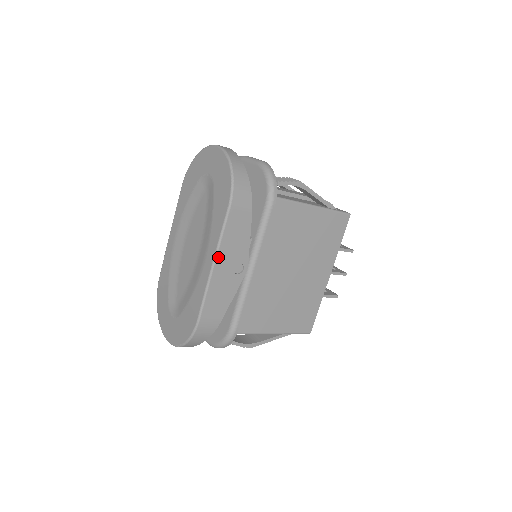
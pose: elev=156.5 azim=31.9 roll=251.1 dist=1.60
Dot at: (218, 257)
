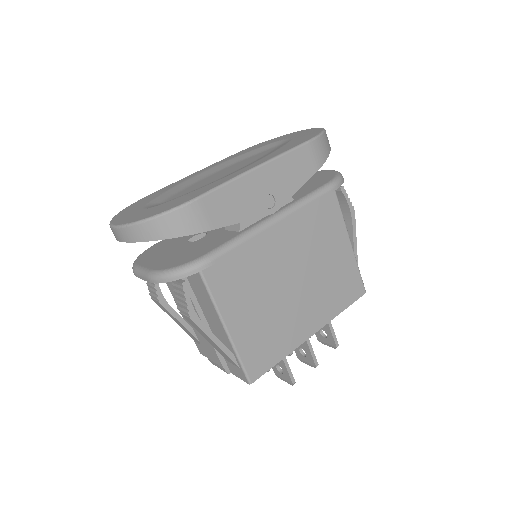
Dot at: (267, 166)
